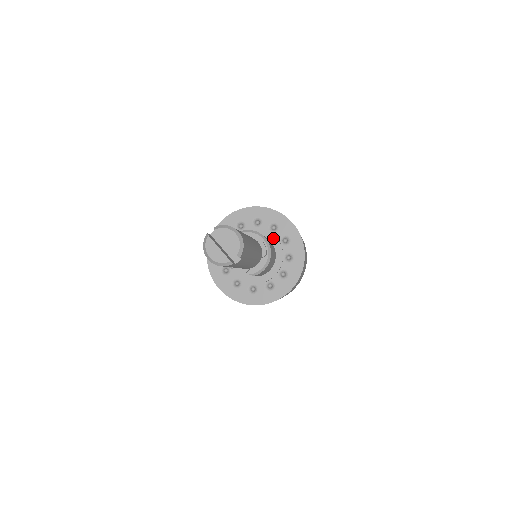
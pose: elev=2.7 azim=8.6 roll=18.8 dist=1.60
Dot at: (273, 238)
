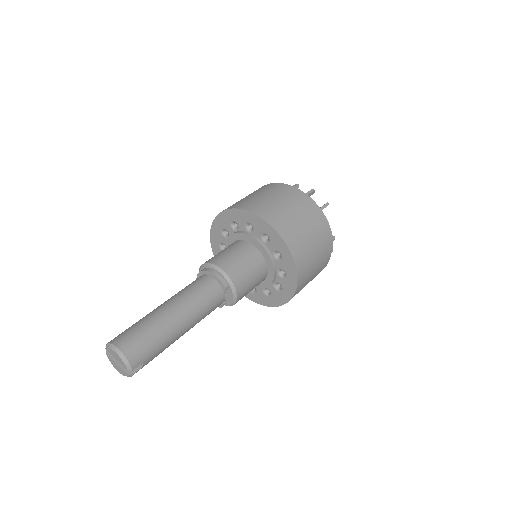
Dot at: (253, 241)
